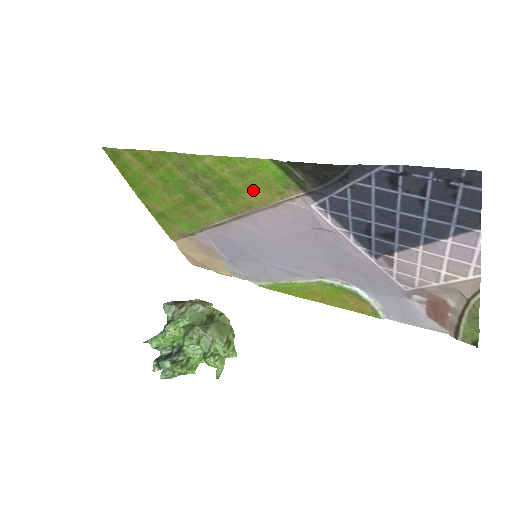
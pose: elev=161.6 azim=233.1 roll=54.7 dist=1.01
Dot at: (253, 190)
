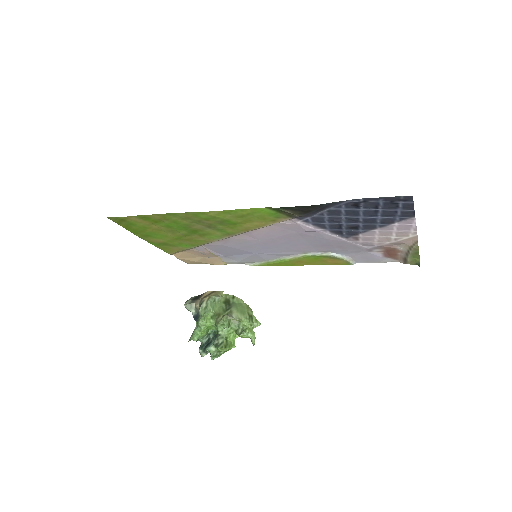
Dot at: (250, 222)
